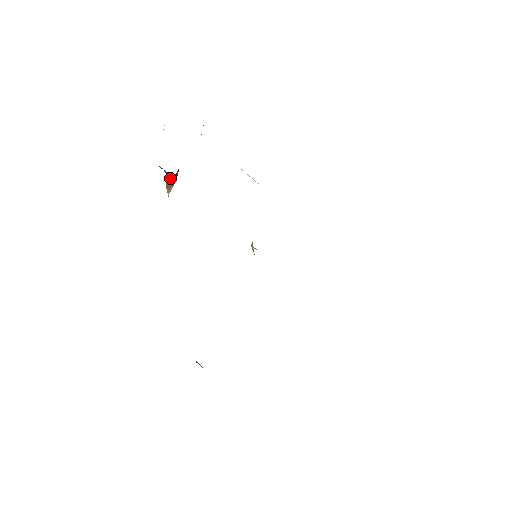
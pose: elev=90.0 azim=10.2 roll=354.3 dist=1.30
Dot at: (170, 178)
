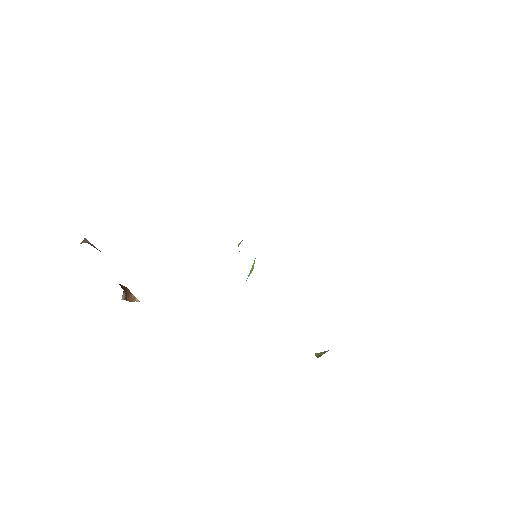
Dot at: (124, 296)
